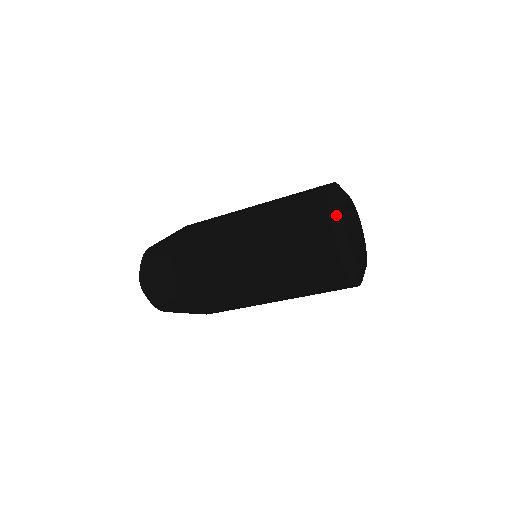
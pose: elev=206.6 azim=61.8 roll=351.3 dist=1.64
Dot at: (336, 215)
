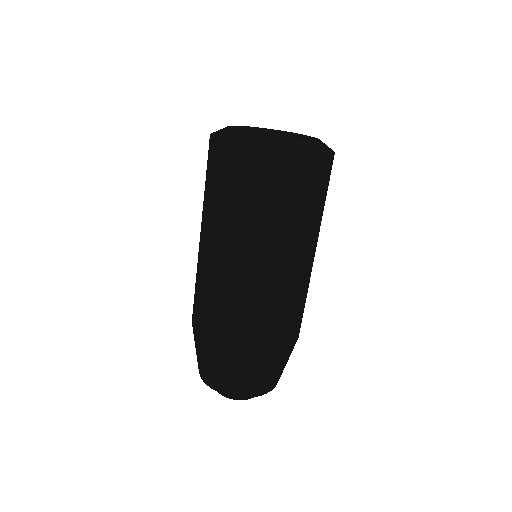
Dot at: (224, 134)
